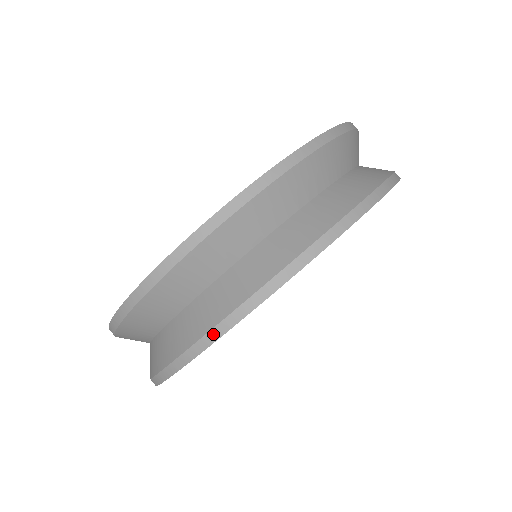
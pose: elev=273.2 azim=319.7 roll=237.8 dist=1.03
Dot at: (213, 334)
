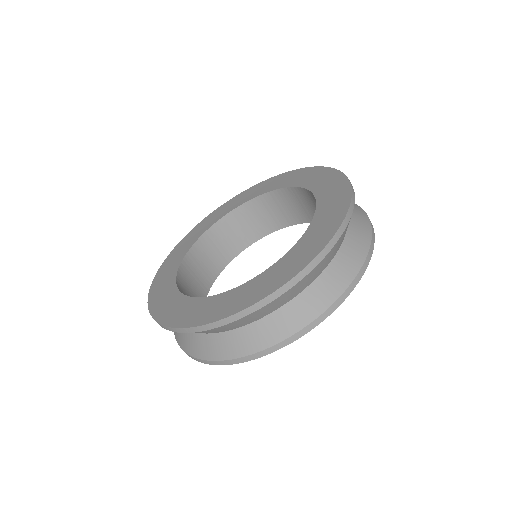
Dot at: (238, 360)
